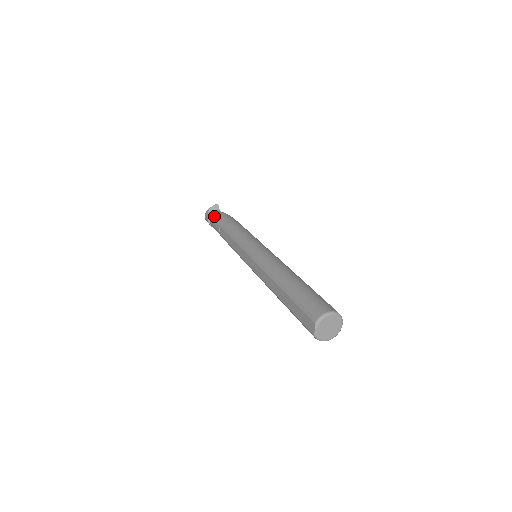
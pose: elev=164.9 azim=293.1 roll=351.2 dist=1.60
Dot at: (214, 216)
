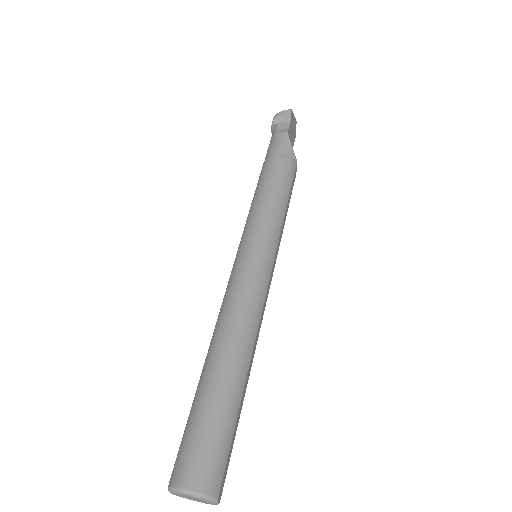
Dot at: (273, 133)
